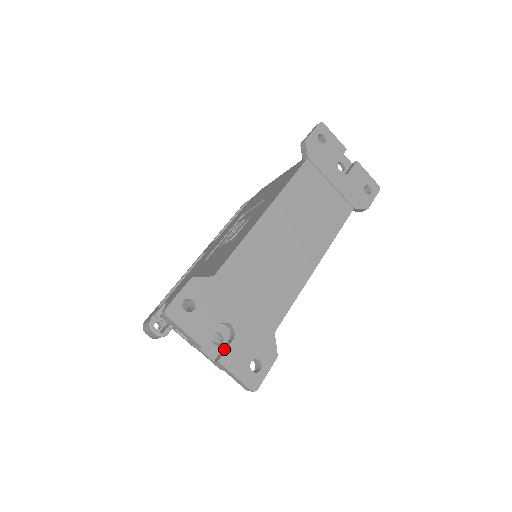
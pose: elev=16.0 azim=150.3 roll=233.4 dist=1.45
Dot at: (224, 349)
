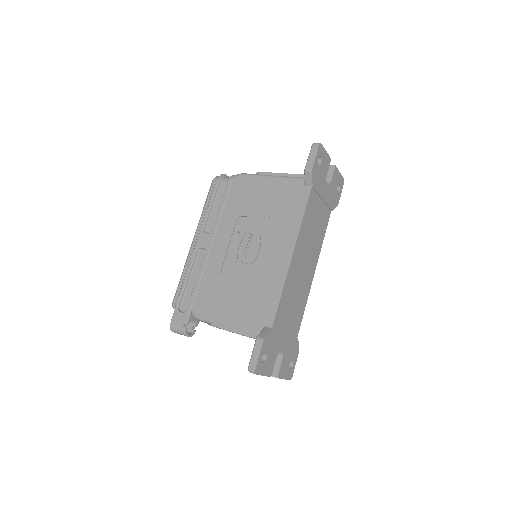
Dot at: (277, 367)
